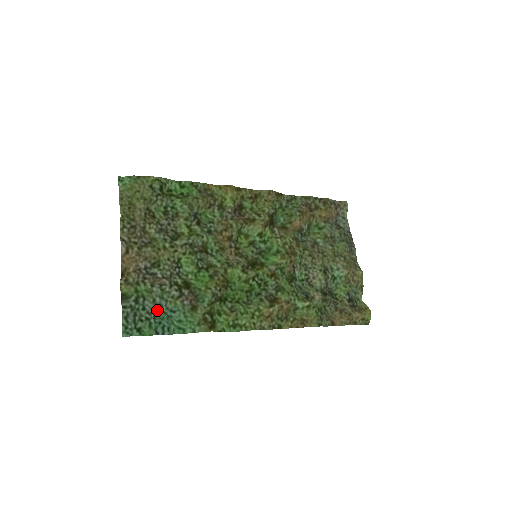
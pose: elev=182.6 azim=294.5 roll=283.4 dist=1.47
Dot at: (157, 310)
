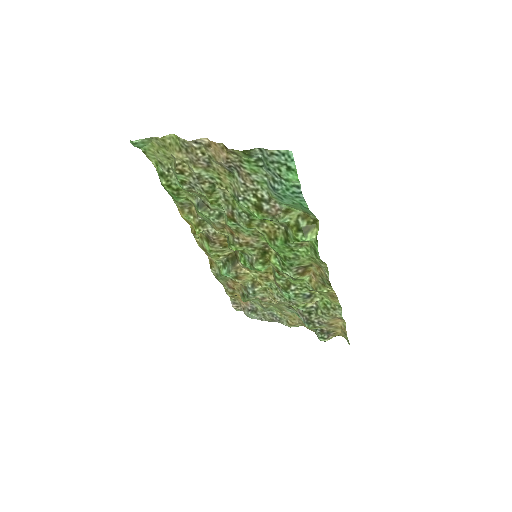
Dot at: (274, 184)
